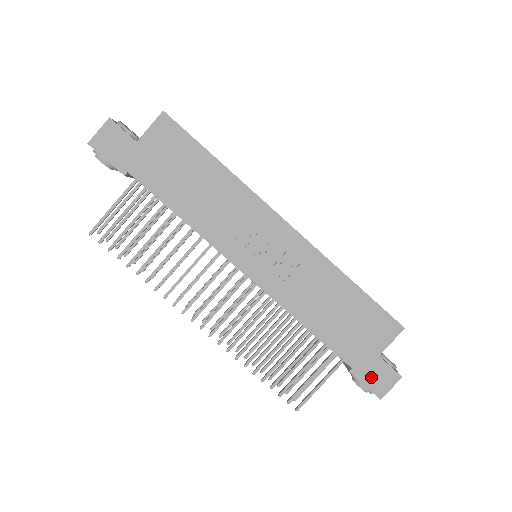
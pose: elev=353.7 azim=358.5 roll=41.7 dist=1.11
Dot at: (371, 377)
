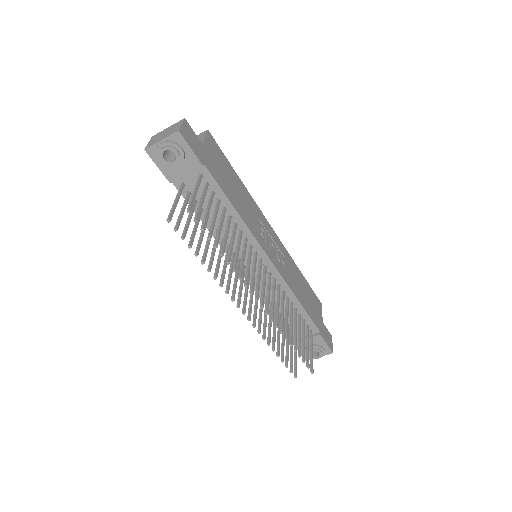
Dot at: (326, 337)
